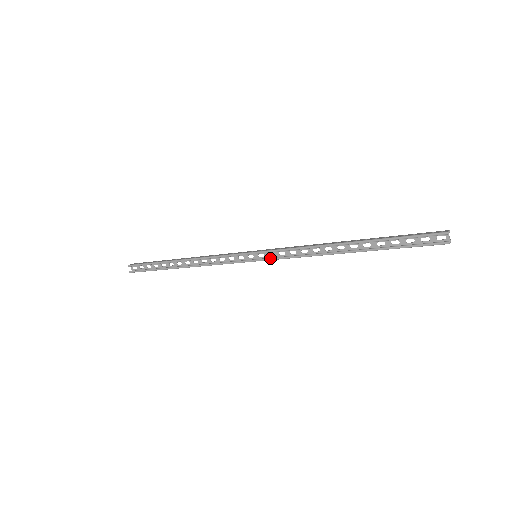
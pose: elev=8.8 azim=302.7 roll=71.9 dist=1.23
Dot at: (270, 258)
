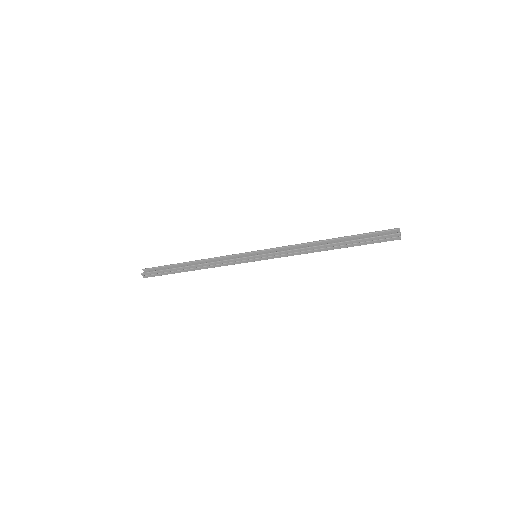
Dot at: (268, 253)
